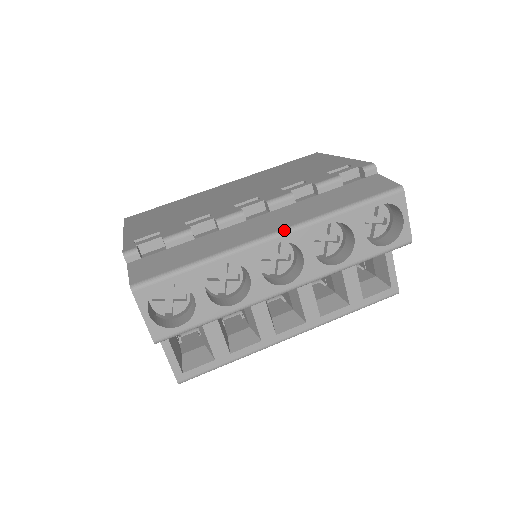
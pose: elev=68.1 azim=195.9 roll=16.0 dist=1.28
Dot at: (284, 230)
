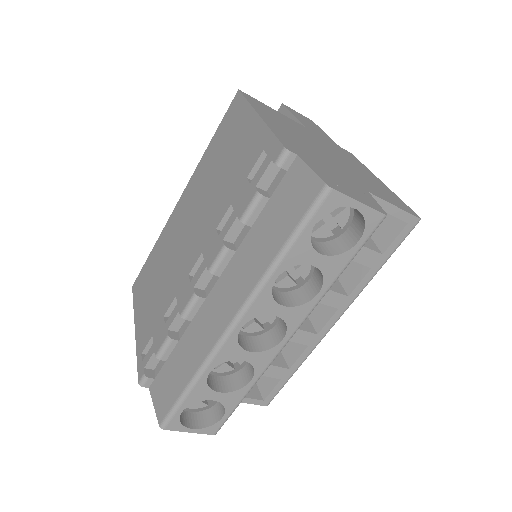
Dot at: (237, 315)
